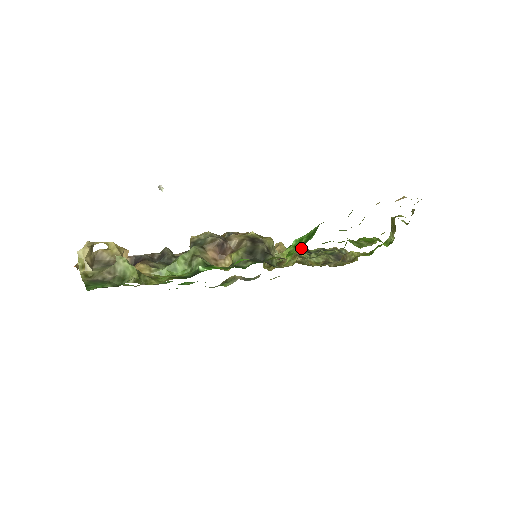
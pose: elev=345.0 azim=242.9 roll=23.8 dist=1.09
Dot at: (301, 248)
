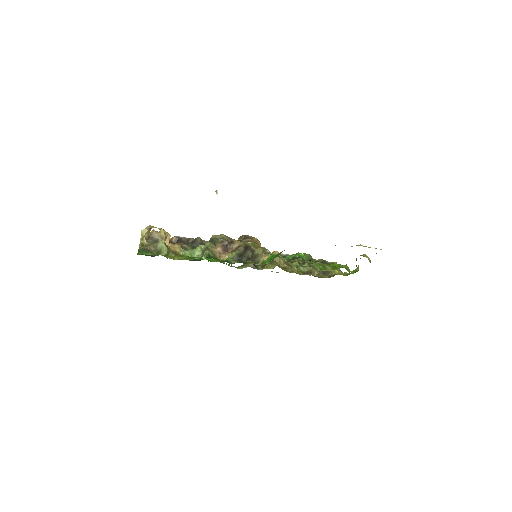
Dot at: occluded
